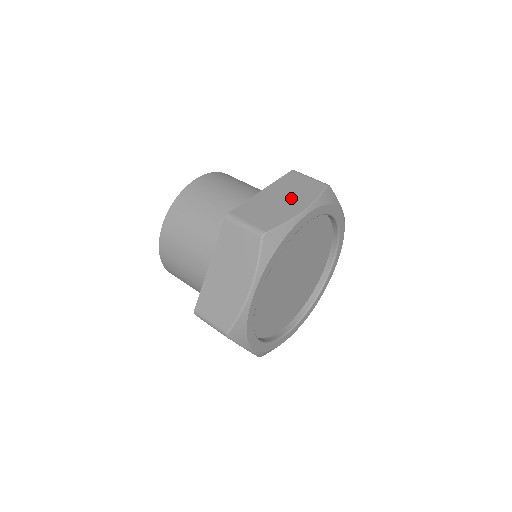
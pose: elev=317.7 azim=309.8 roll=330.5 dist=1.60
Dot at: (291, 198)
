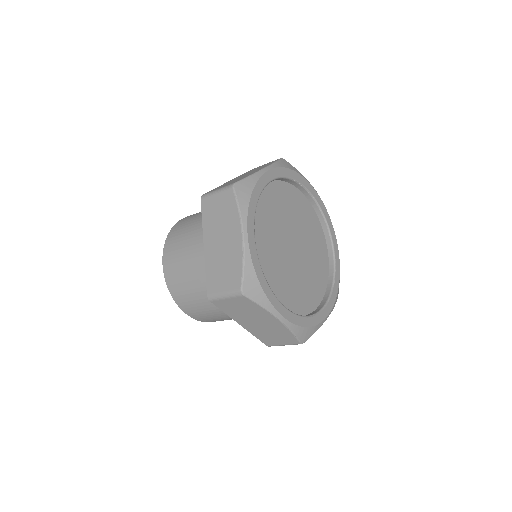
Dot at: occluded
